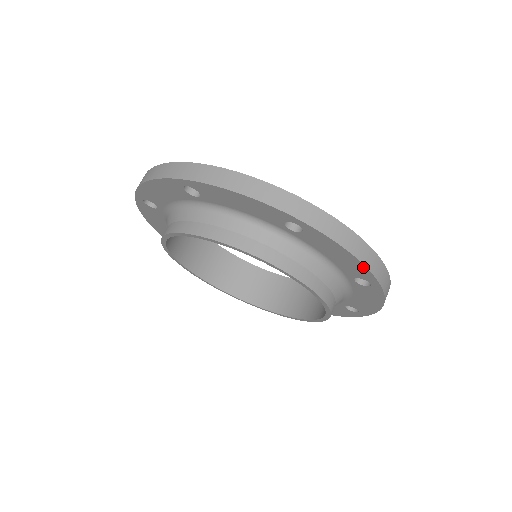
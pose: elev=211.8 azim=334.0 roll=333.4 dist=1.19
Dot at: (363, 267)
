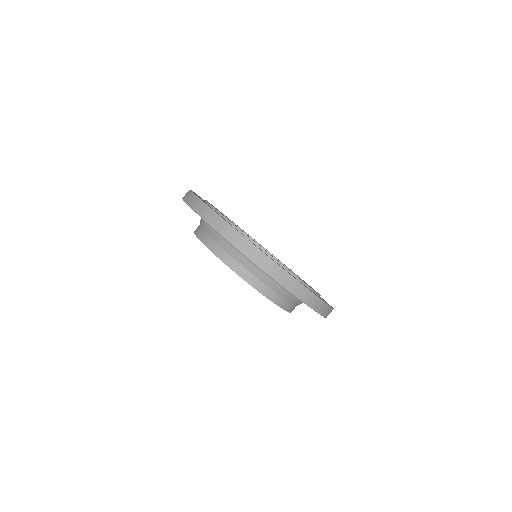
Dot at: occluded
